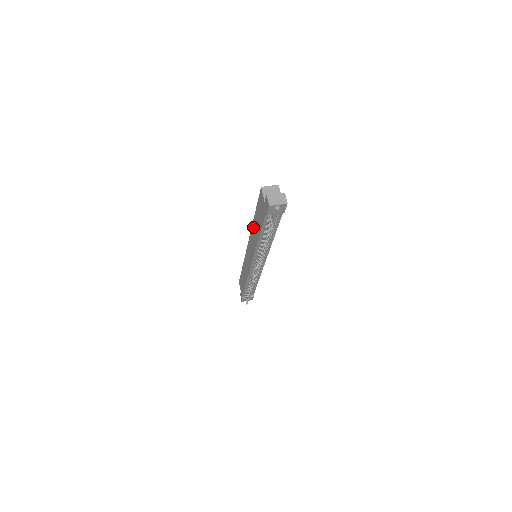
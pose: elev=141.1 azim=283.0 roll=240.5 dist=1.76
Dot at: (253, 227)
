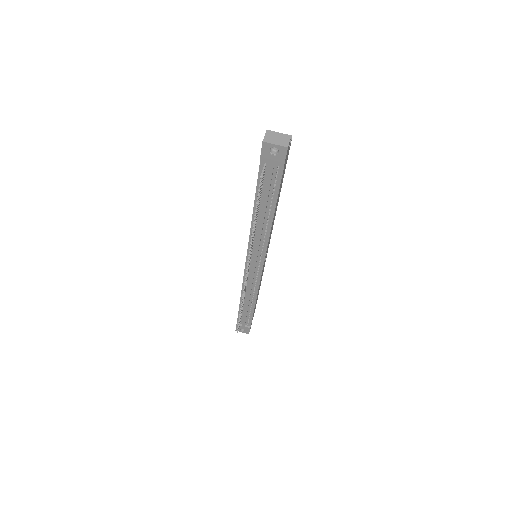
Dot at: occluded
